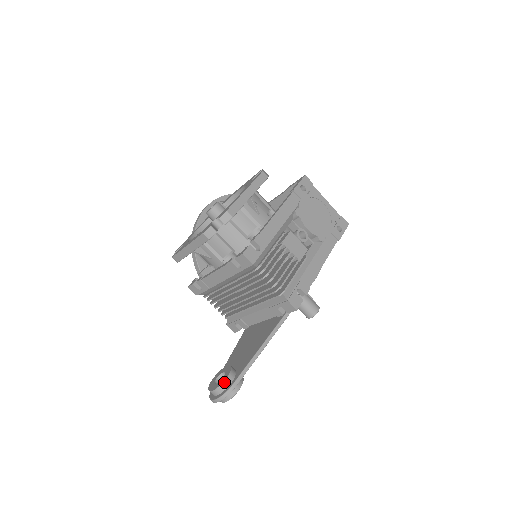
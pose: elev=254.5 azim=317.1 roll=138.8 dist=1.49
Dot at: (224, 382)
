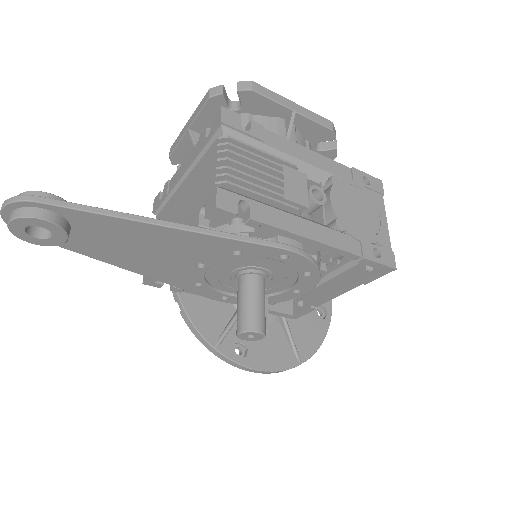
Dot at: (38, 191)
